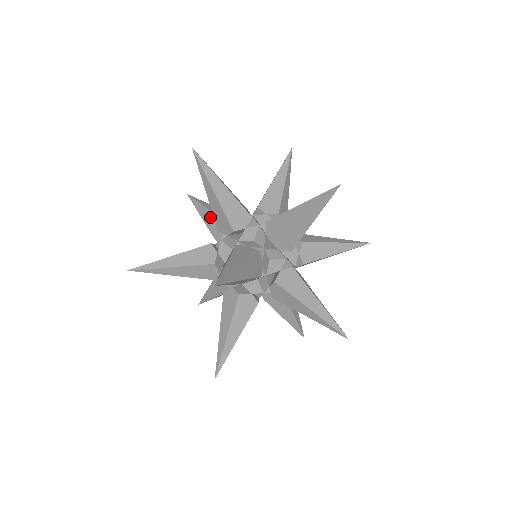
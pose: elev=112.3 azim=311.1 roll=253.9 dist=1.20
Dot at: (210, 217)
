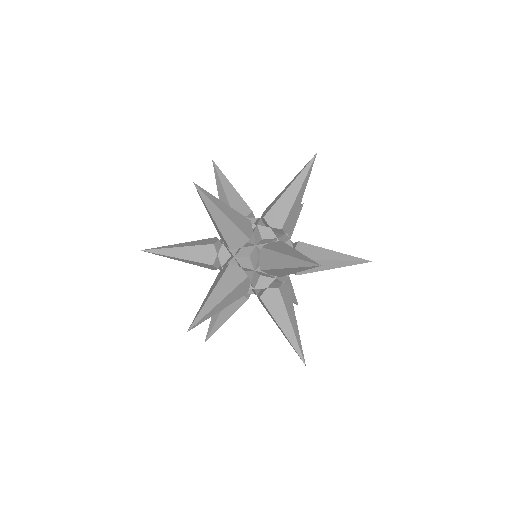
Dot at: occluded
